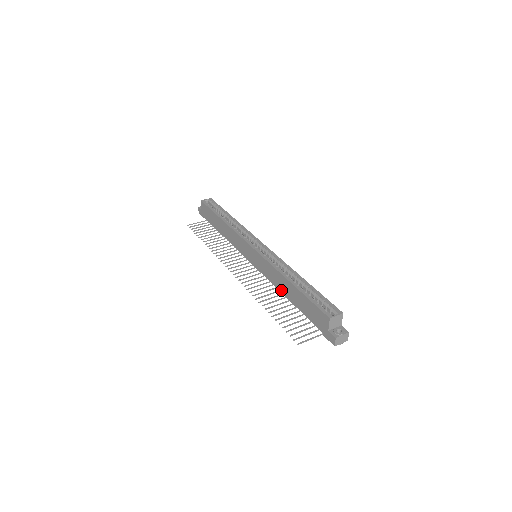
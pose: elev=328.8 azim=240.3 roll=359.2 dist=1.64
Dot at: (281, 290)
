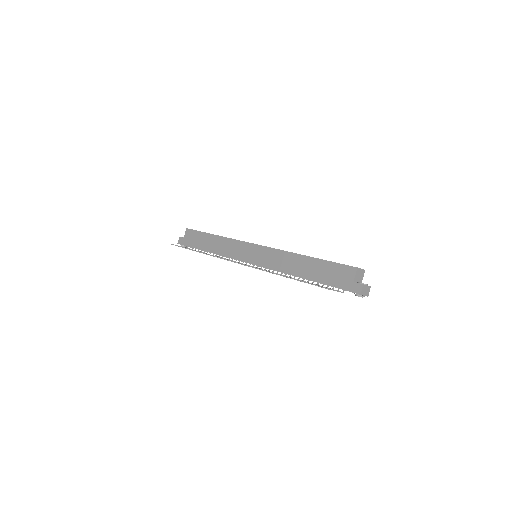
Dot at: (291, 270)
